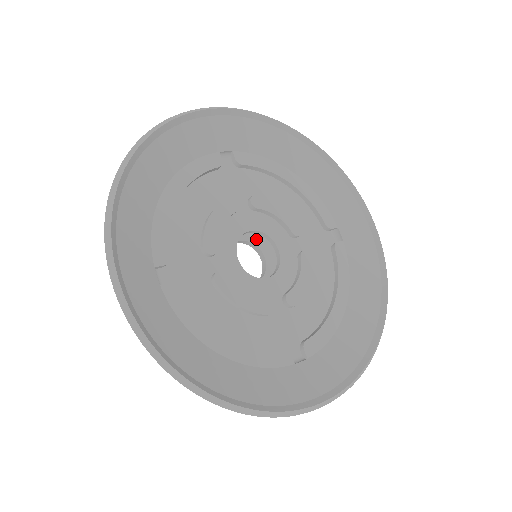
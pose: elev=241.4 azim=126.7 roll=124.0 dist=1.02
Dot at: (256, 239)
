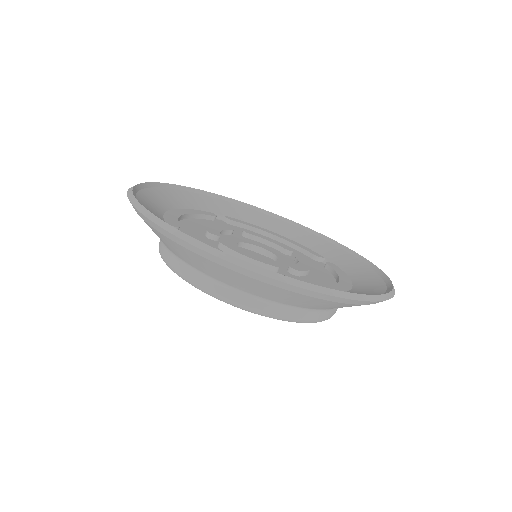
Dot at: occluded
